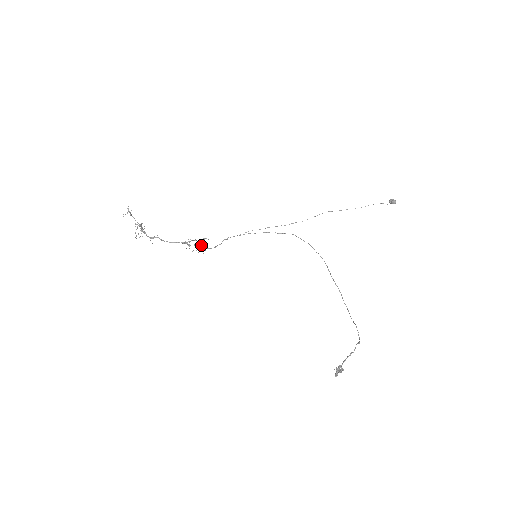
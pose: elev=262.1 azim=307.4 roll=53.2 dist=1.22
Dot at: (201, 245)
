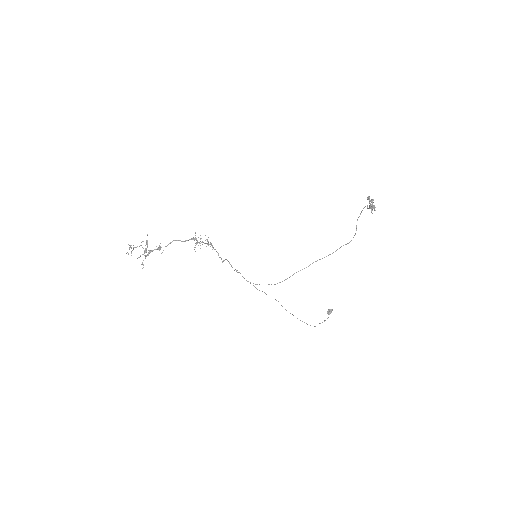
Dot at: occluded
